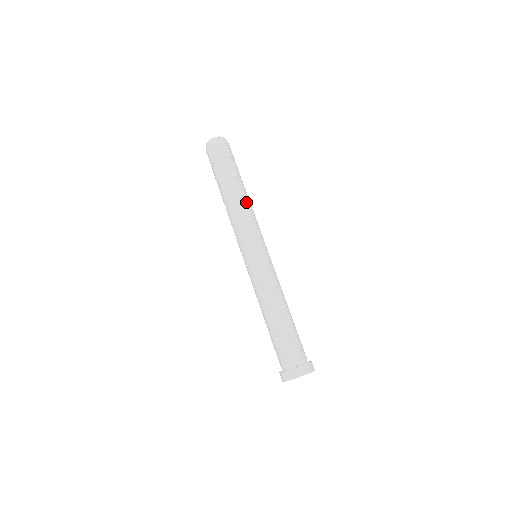
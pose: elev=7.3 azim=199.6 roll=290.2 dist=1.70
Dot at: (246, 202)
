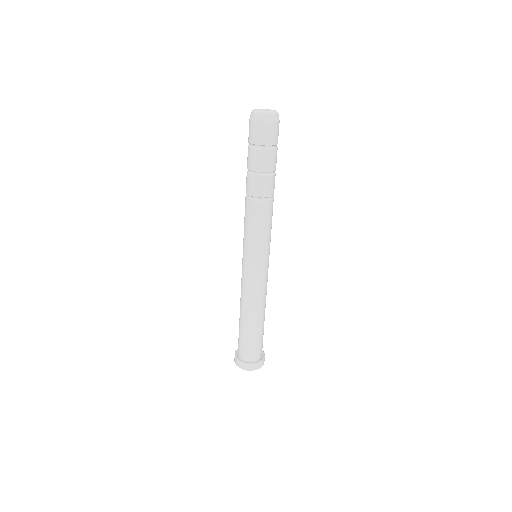
Dot at: (271, 204)
